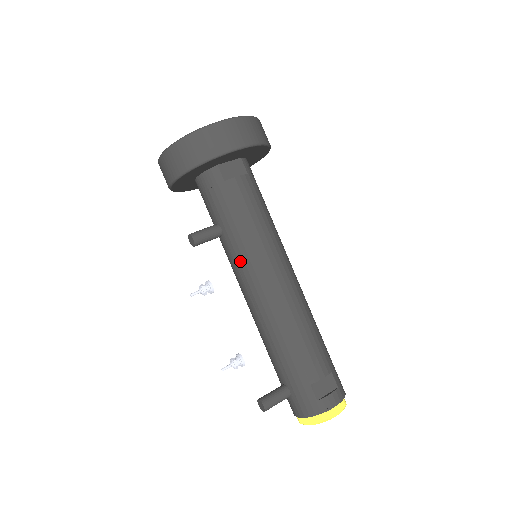
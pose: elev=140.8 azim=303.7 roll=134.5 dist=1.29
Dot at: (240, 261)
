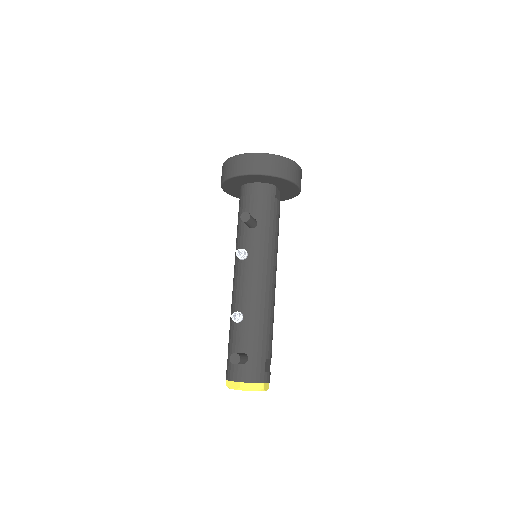
Dot at: (261, 251)
